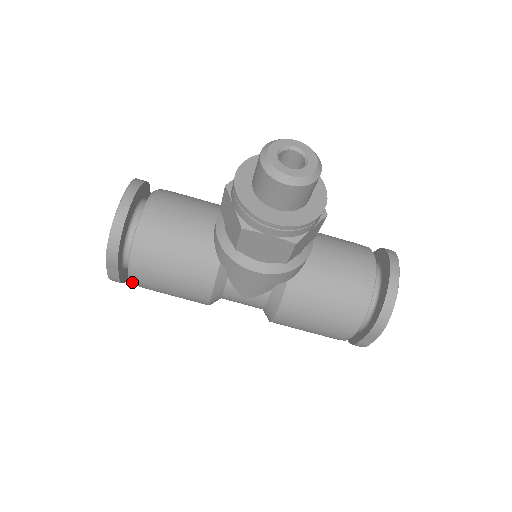
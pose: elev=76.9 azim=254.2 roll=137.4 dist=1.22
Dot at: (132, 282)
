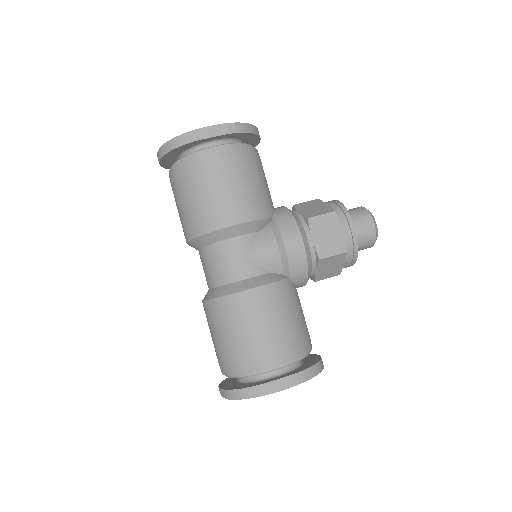
Dot at: (207, 151)
